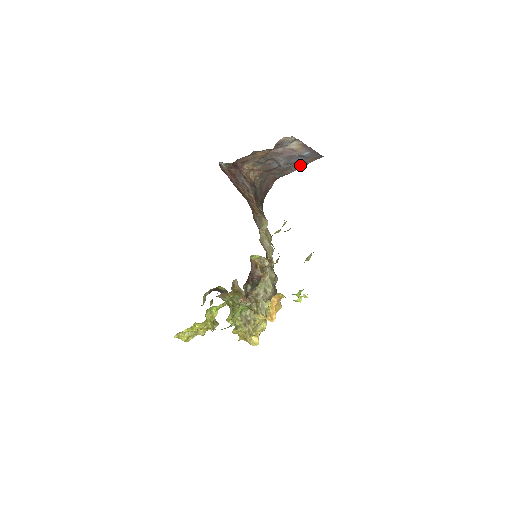
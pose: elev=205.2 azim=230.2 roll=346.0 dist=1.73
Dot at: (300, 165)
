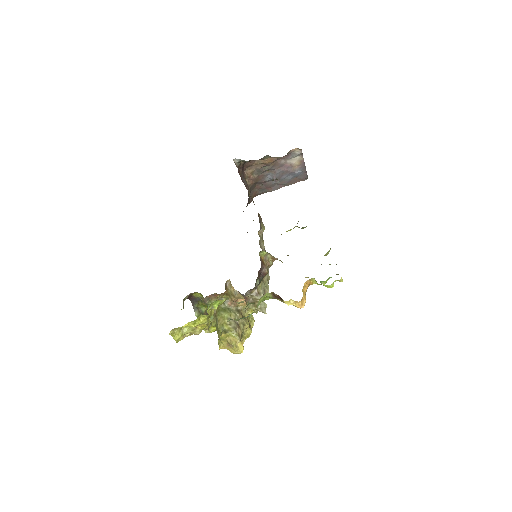
Dot at: (285, 184)
